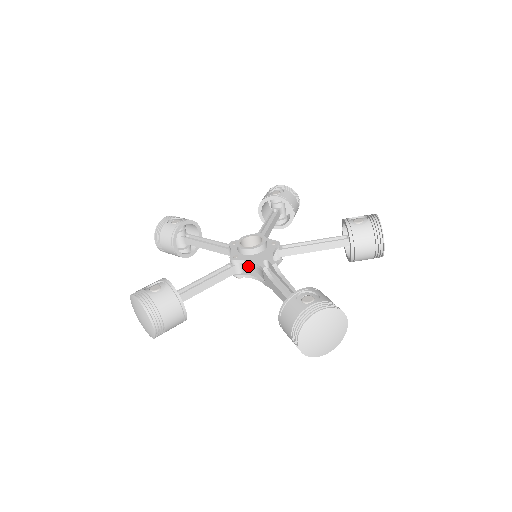
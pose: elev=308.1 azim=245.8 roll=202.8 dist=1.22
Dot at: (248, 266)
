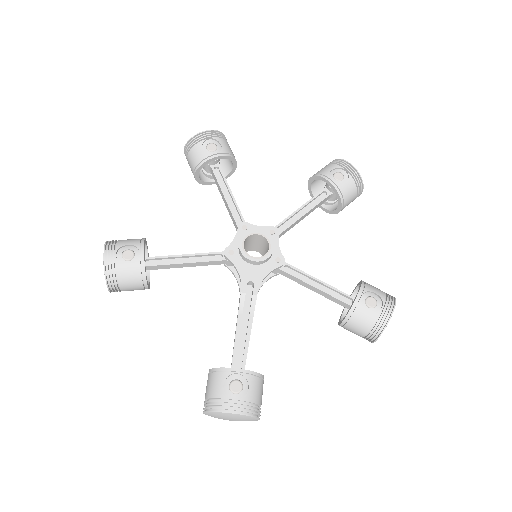
Dot at: occluded
